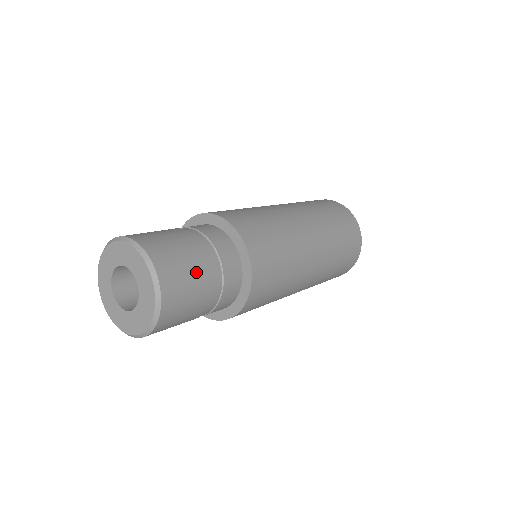
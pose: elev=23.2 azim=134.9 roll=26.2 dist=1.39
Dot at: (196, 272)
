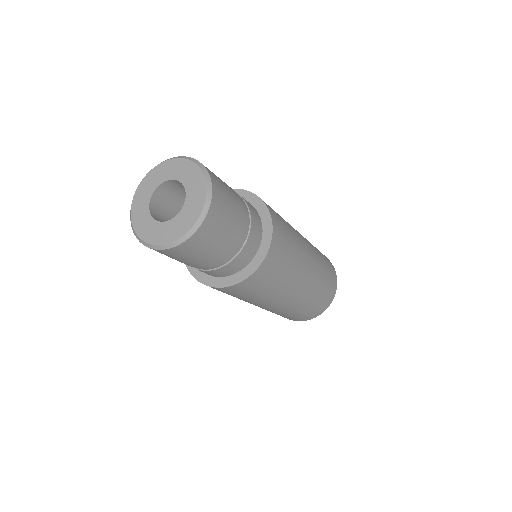
Dot at: (234, 202)
